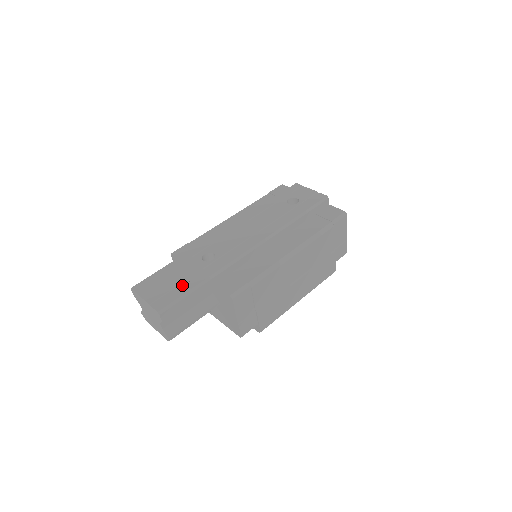
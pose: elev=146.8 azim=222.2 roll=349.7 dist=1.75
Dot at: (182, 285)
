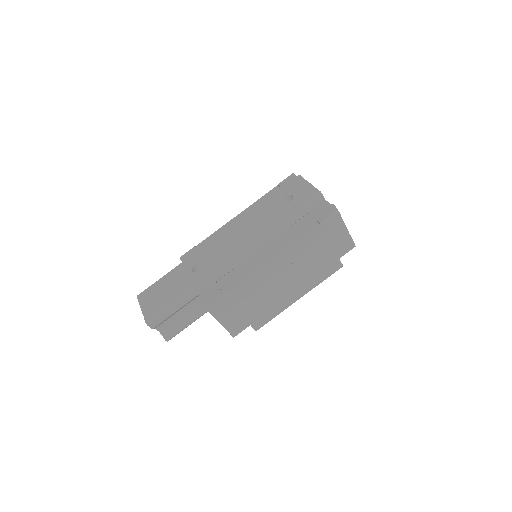
Dot at: (170, 296)
